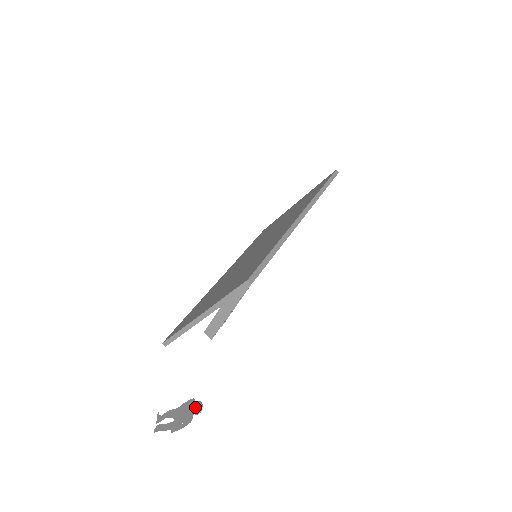
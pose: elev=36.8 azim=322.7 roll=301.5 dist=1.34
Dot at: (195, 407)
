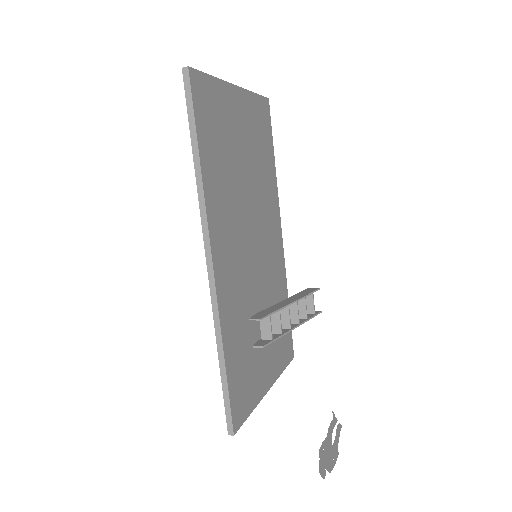
Dot at: (322, 465)
